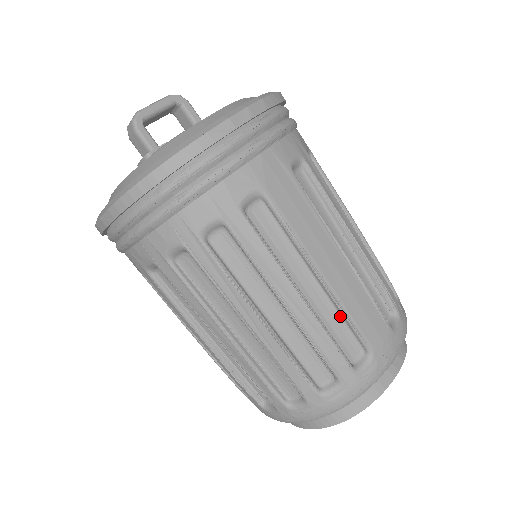
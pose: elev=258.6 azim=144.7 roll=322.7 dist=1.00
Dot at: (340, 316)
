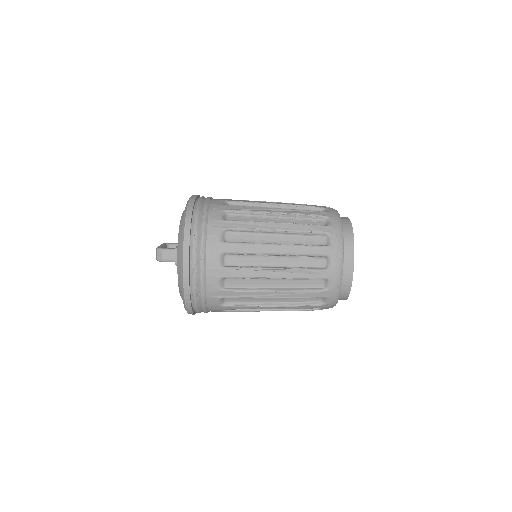
Dot at: (298, 209)
